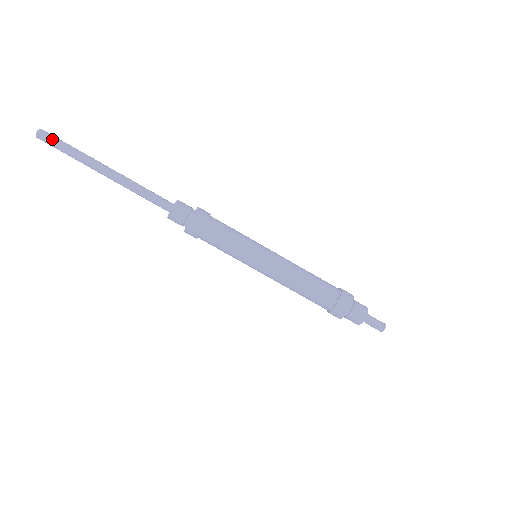
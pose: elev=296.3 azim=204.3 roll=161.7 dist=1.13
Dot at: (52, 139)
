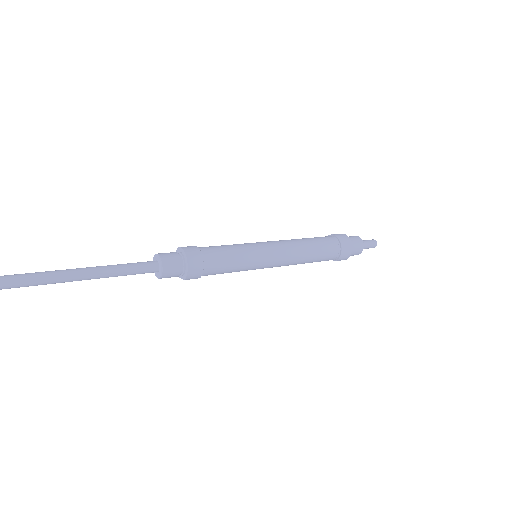
Dot at: out of frame
